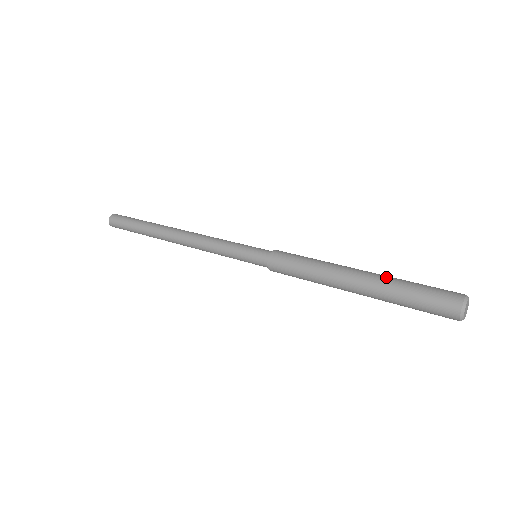
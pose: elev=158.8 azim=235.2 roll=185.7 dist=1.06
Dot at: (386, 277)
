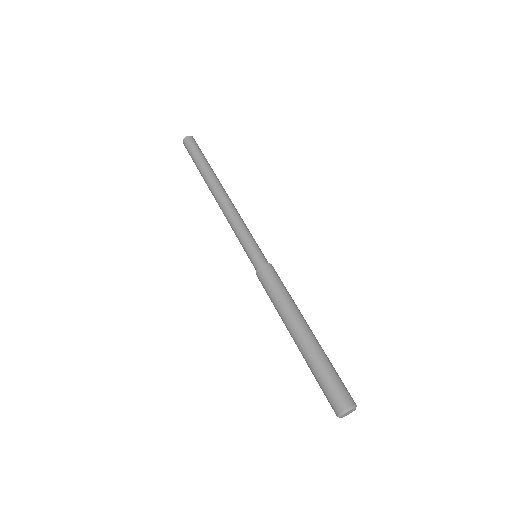
Dot at: (318, 349)
